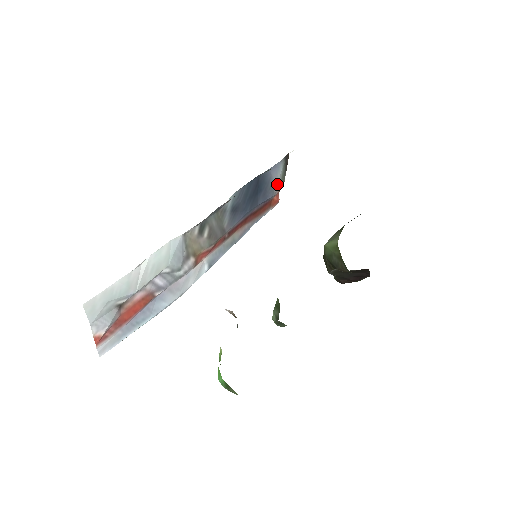
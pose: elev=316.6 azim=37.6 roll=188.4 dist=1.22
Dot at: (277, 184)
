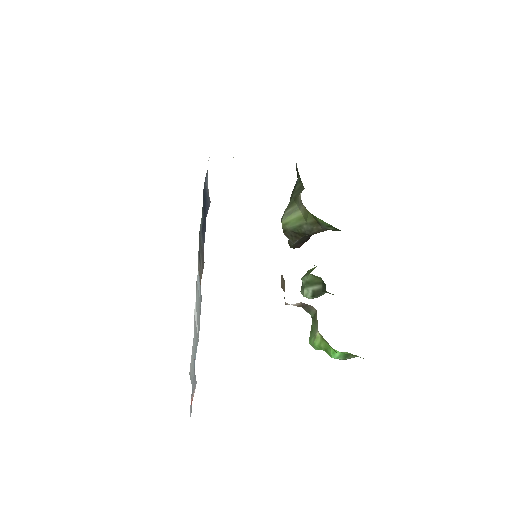
Dot at: (208, 192)
